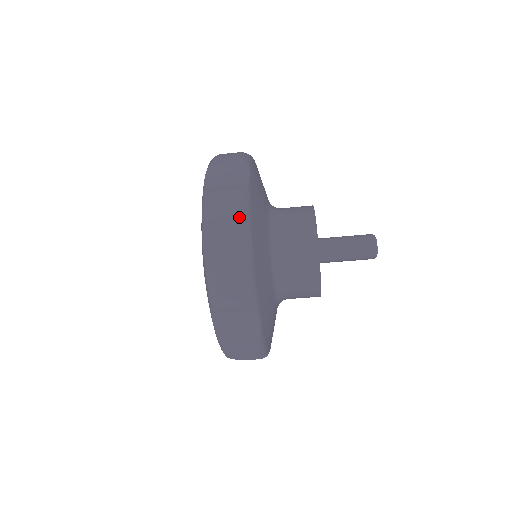
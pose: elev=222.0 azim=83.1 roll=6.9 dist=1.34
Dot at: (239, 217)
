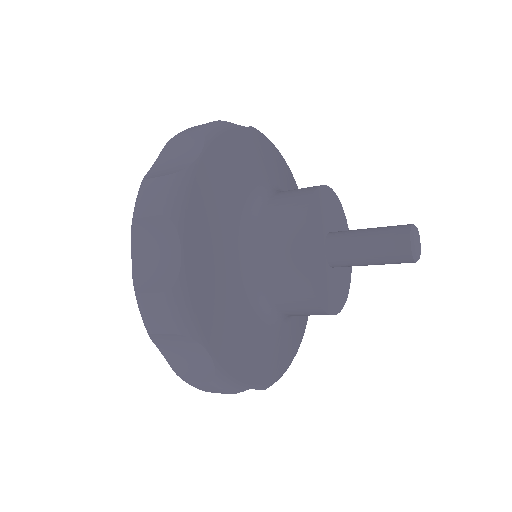
Dot at: occluded
